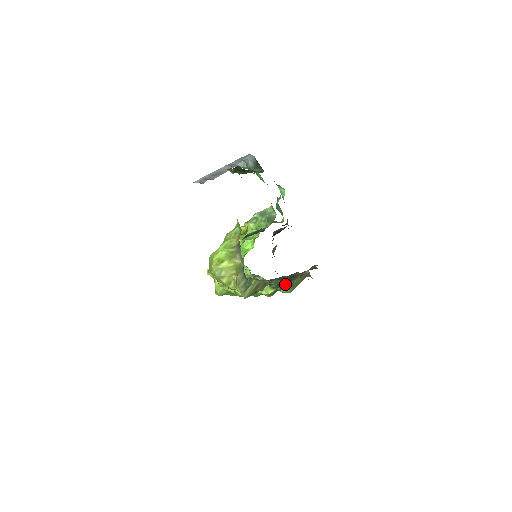
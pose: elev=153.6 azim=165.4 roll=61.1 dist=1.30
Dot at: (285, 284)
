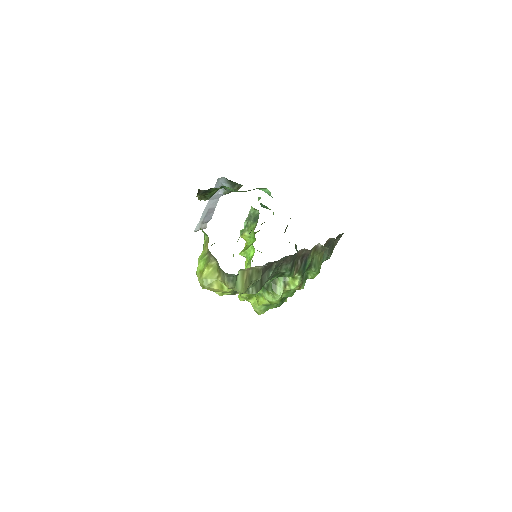
Dot at: (301, 267)
